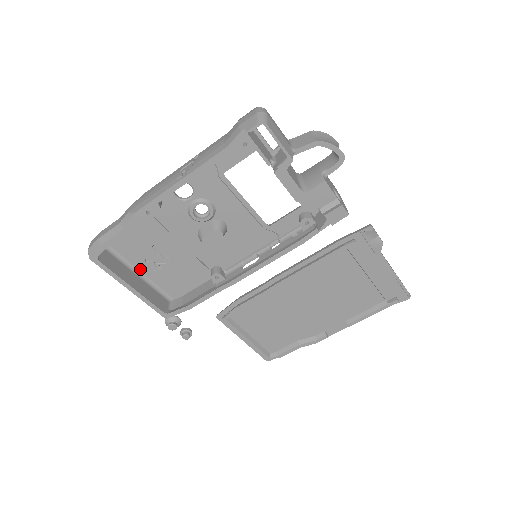
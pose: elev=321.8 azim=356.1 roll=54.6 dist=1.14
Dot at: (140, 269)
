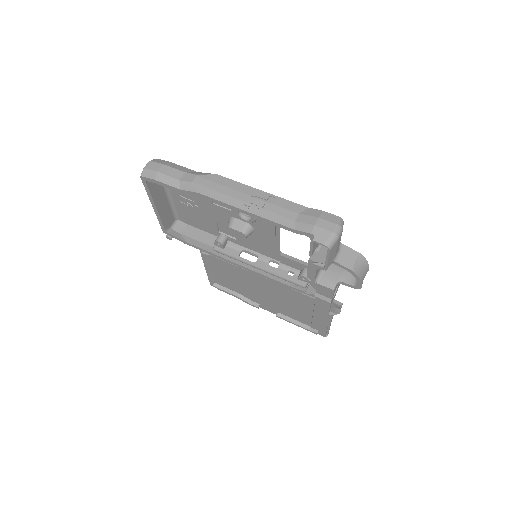
Dot at: (172, 193)
